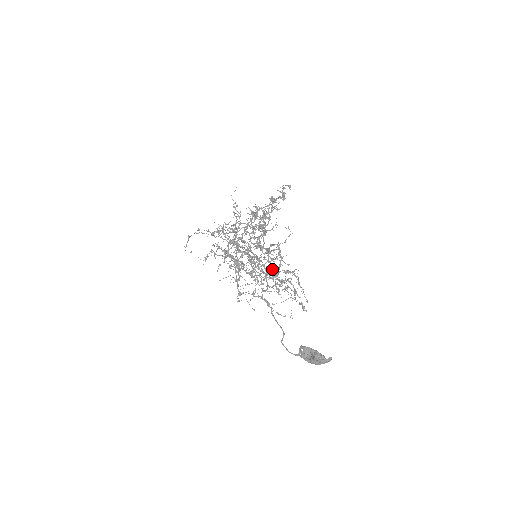
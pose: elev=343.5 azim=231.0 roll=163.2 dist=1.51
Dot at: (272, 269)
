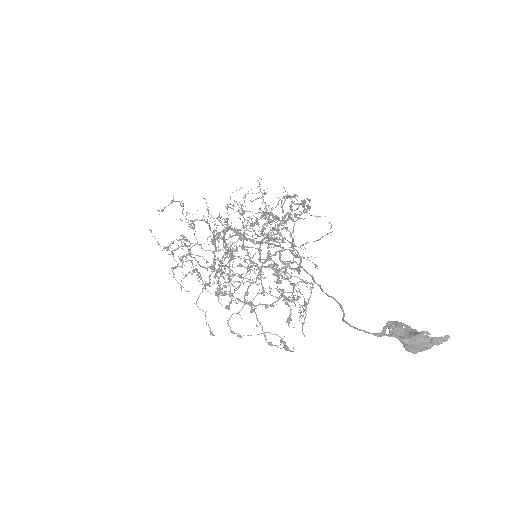
Dot at: (277, 275)
